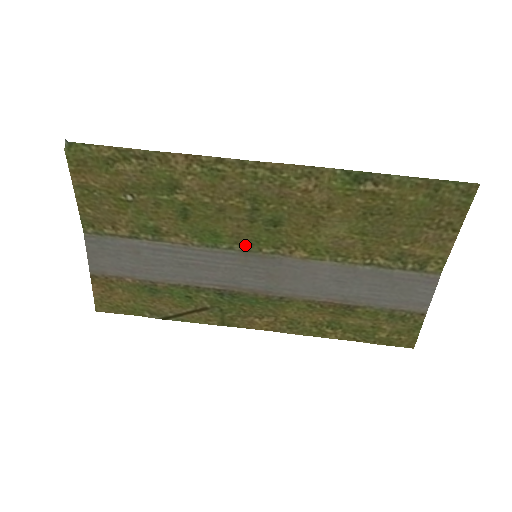
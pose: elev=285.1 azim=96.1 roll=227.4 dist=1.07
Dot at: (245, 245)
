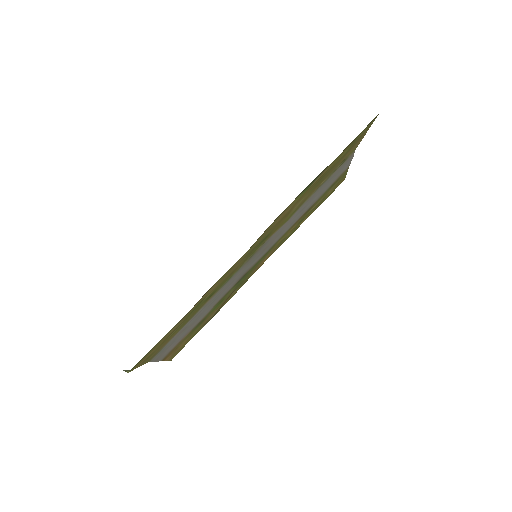
Dot at: (247, 260)
